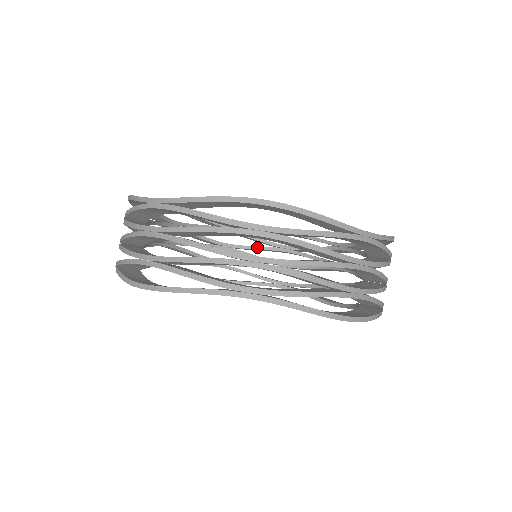
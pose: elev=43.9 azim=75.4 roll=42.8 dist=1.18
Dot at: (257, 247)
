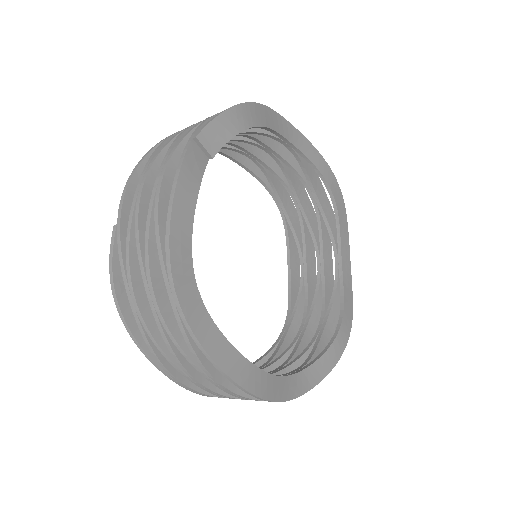
Dot at: (296, 171)
